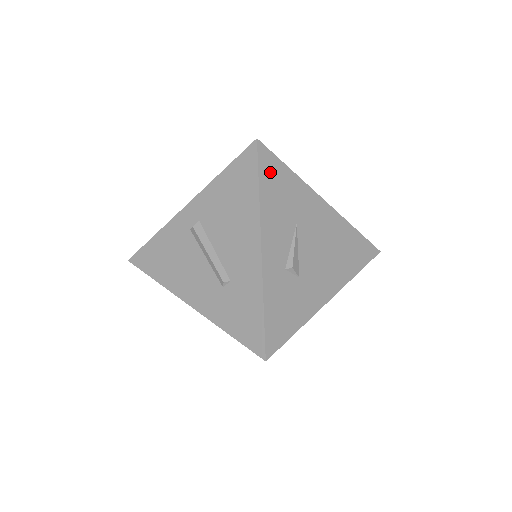
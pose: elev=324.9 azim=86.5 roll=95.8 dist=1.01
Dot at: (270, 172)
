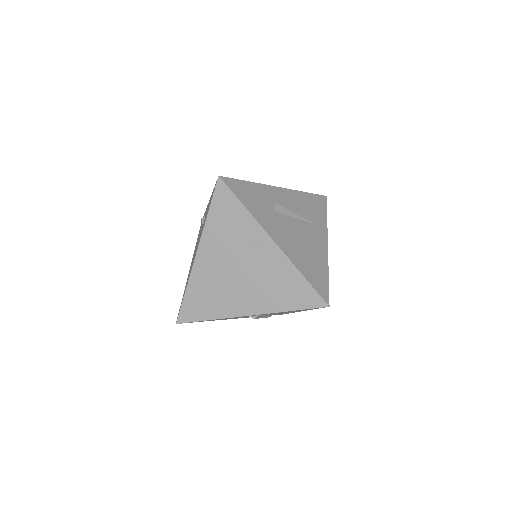
Dot at: occluded
